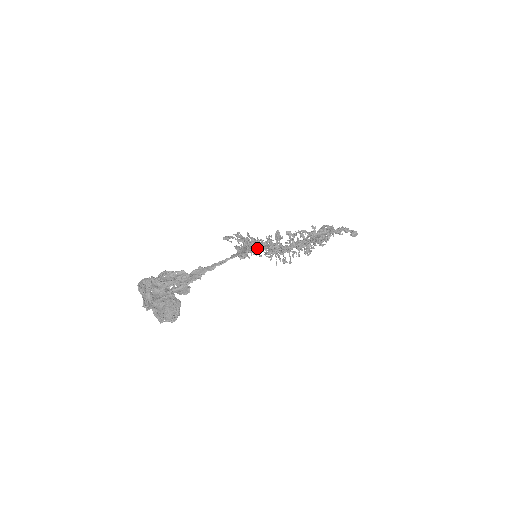
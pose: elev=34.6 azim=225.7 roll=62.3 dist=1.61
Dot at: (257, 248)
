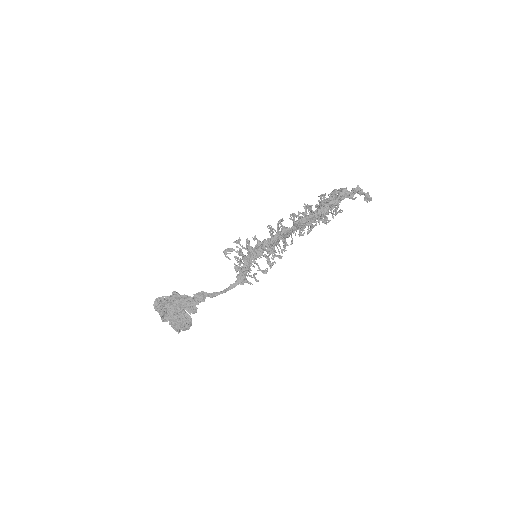
Dot at: (255, 263)
